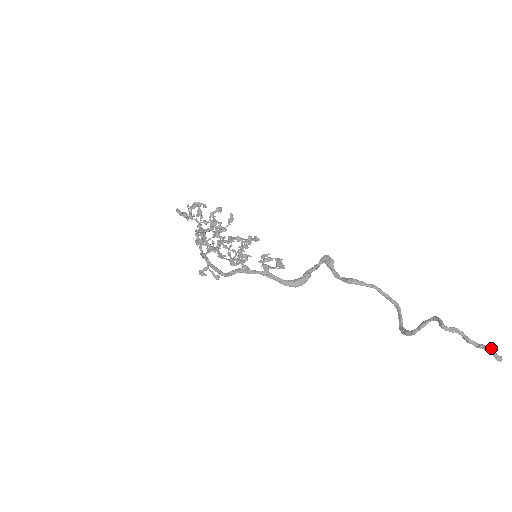
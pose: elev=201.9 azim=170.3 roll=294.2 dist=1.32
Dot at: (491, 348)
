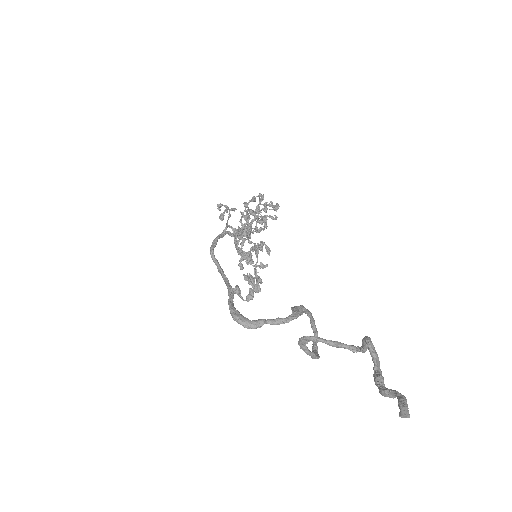
Dot at: occluded
